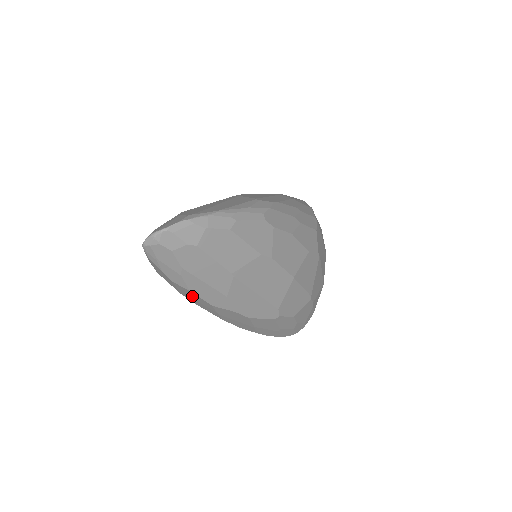
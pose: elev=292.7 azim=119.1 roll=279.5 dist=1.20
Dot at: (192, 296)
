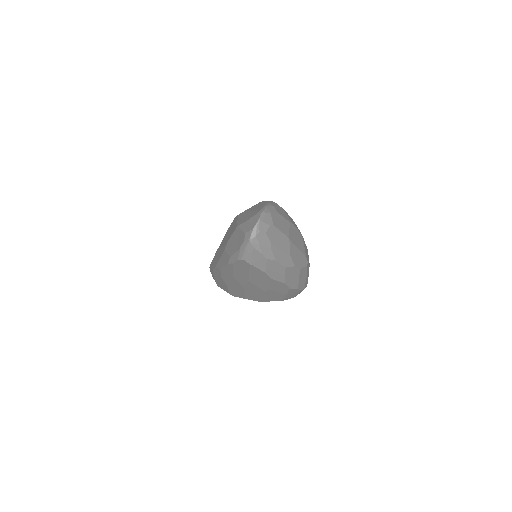
Dot at: (274, 267)
